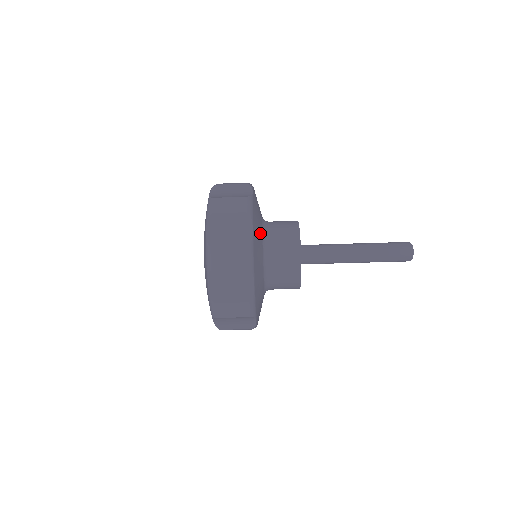
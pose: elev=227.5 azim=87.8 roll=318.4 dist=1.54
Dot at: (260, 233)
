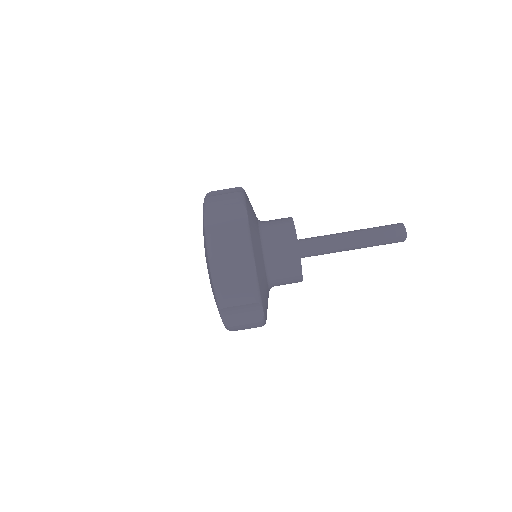
Dot at: (254, 212)
